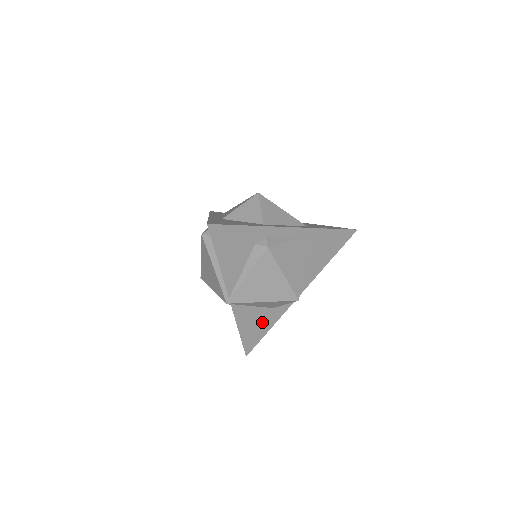
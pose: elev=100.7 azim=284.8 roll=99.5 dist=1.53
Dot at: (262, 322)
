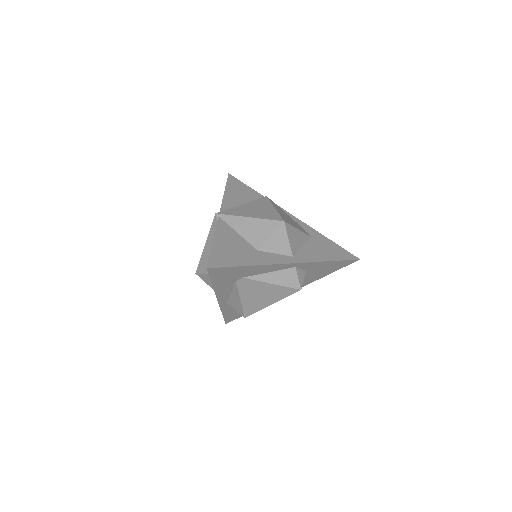
Dot at: (241, 253)
